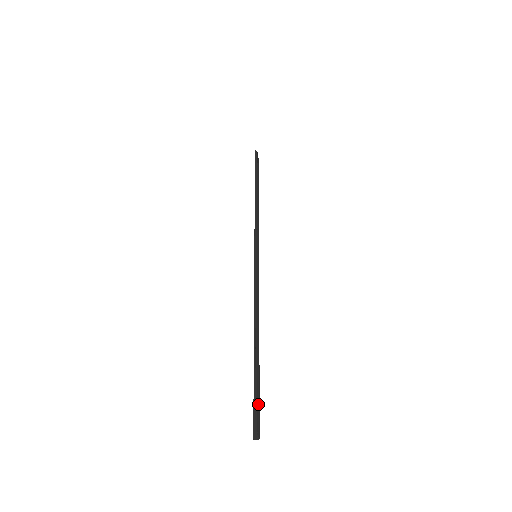
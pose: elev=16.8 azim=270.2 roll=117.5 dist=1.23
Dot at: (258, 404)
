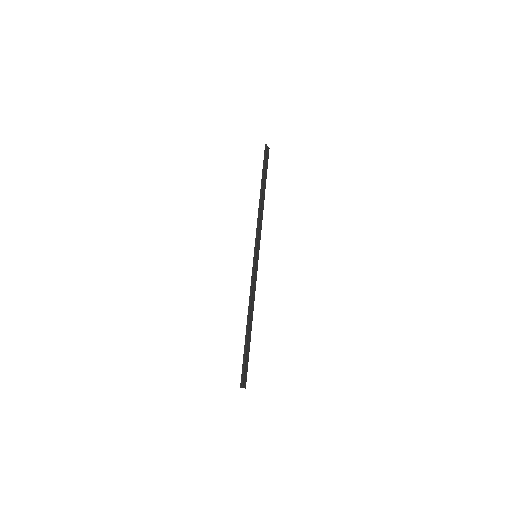
Dot at: (246, 368)
